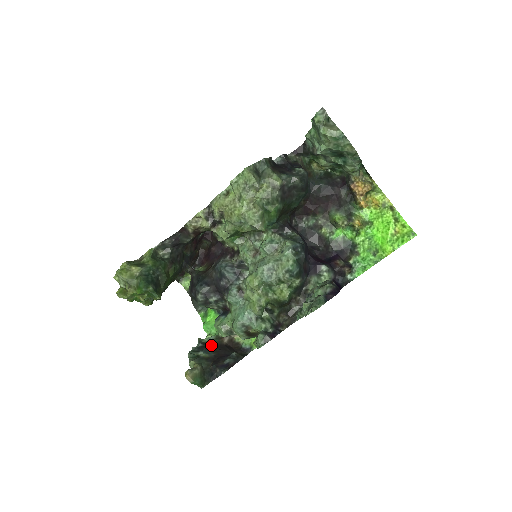
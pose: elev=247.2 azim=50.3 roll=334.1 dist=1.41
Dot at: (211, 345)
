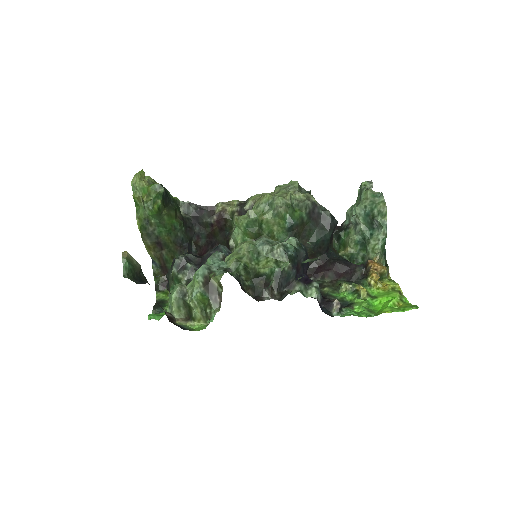
Dot at: occluded
